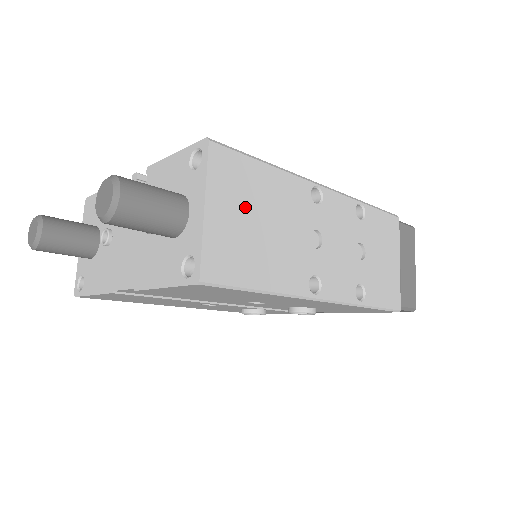
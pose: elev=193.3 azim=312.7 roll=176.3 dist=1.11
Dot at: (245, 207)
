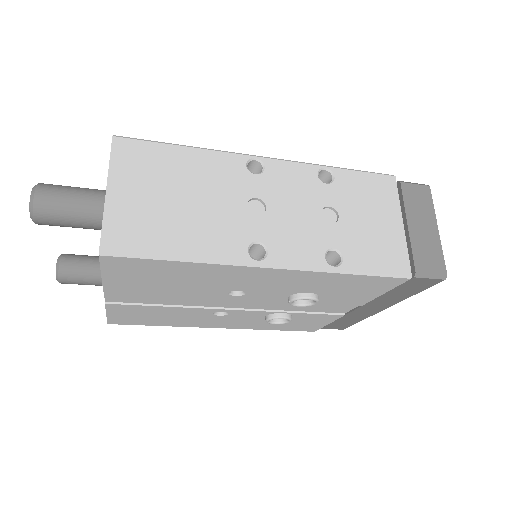
Dot at: (156, 185)
